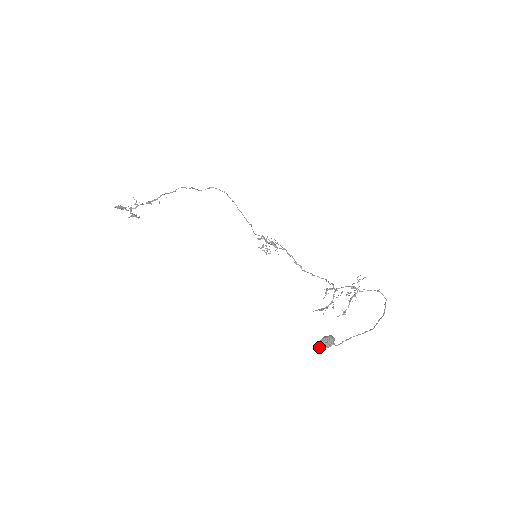
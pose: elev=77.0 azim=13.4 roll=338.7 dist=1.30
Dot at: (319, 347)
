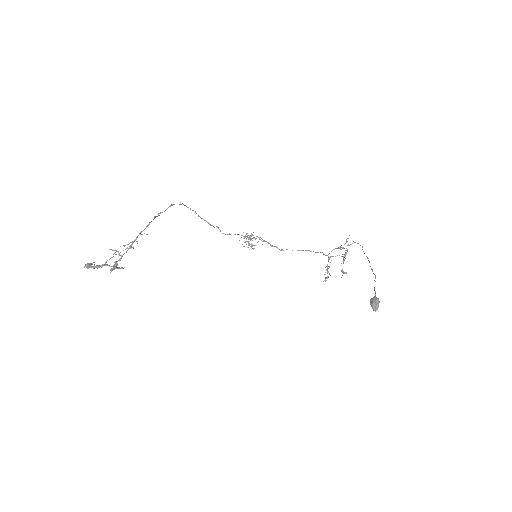
Dot at: (374, 310)
